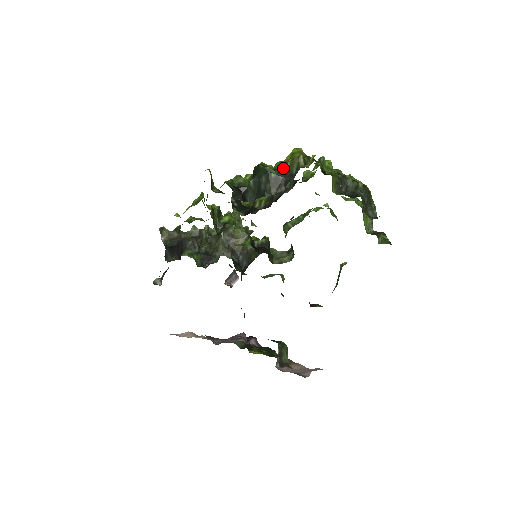
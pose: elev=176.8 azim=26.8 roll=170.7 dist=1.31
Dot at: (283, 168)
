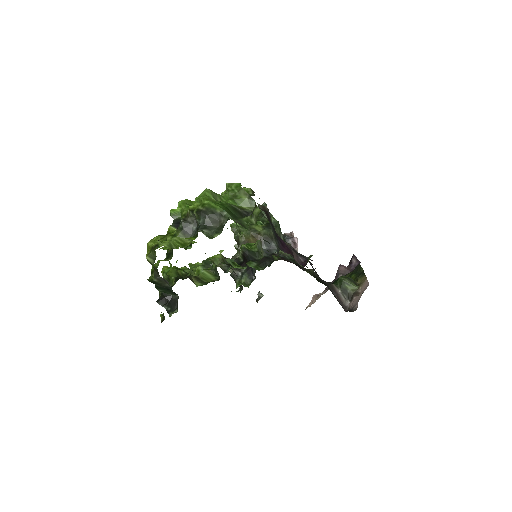
Dot at: (154, 269)
